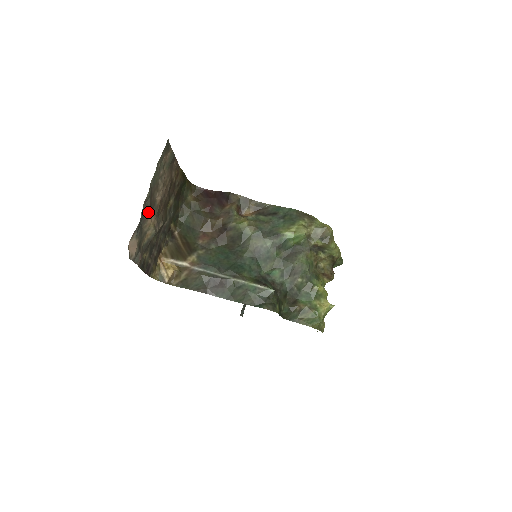
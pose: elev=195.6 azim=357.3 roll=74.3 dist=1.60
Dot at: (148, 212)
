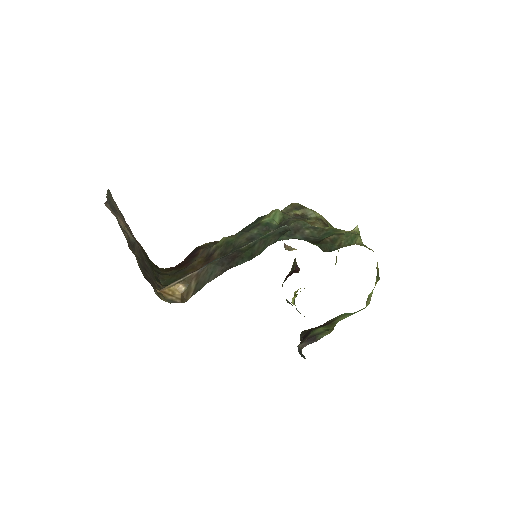
Dot at: (115, 211)
